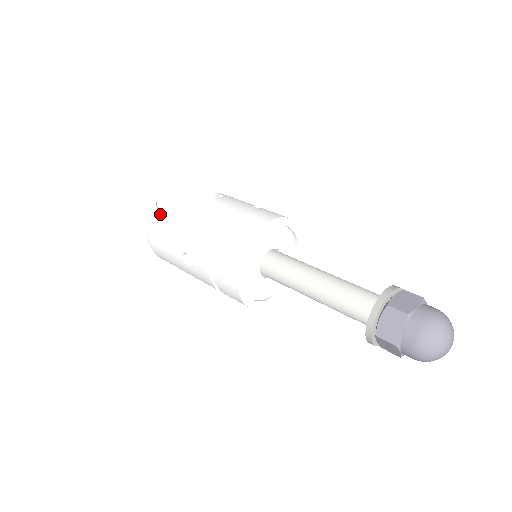
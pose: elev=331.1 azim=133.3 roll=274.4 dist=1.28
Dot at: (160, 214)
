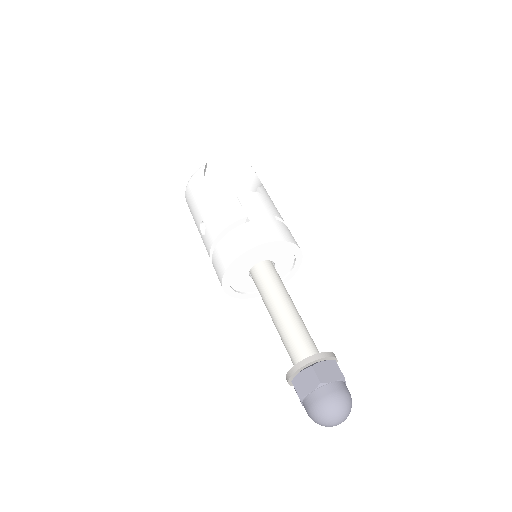
Dot at: (203, 177)
